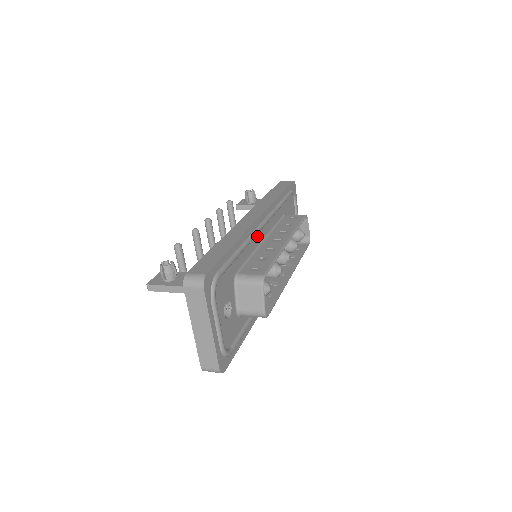
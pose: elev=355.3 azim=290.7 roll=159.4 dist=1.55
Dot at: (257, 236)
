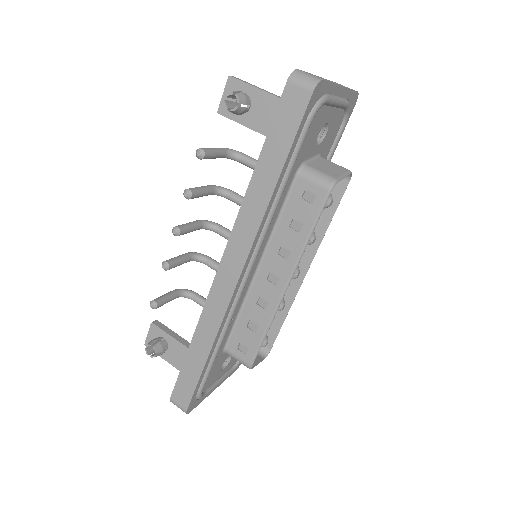
Dot at: occluded
